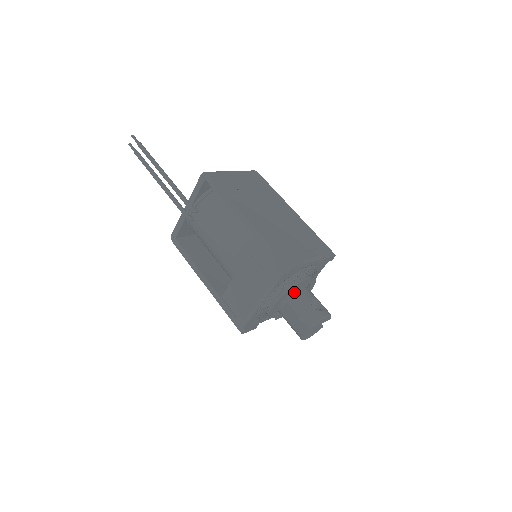
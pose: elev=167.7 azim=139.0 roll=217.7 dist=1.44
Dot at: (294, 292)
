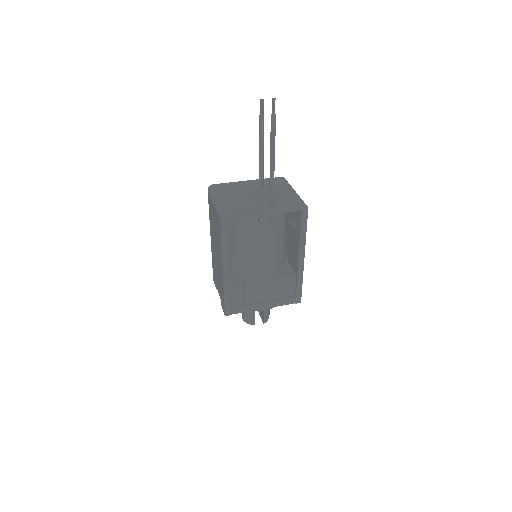
Dot at: occluded
